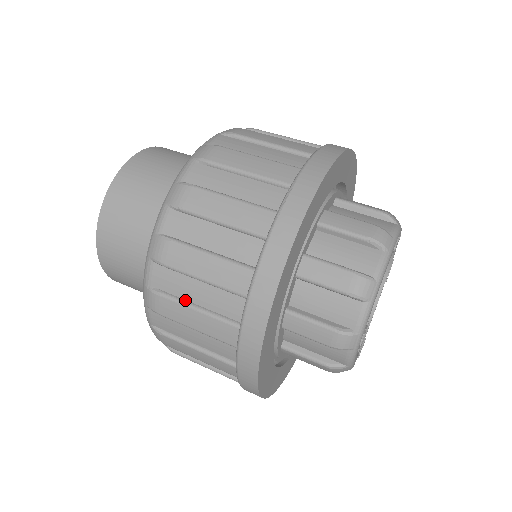
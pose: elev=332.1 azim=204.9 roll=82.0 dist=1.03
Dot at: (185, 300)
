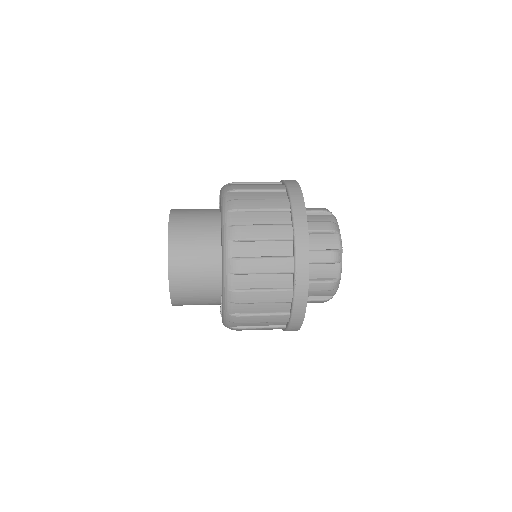
Dot at: (253, 326)
